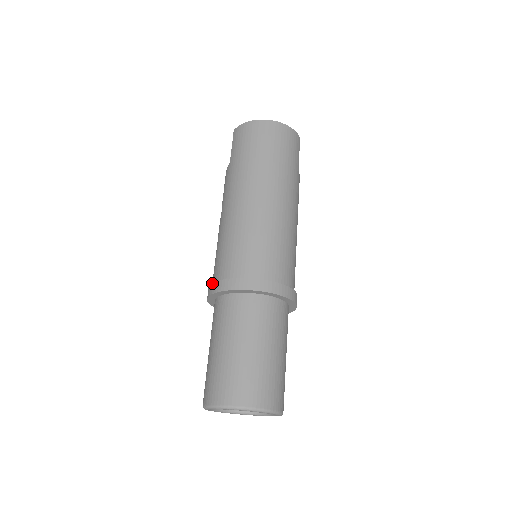
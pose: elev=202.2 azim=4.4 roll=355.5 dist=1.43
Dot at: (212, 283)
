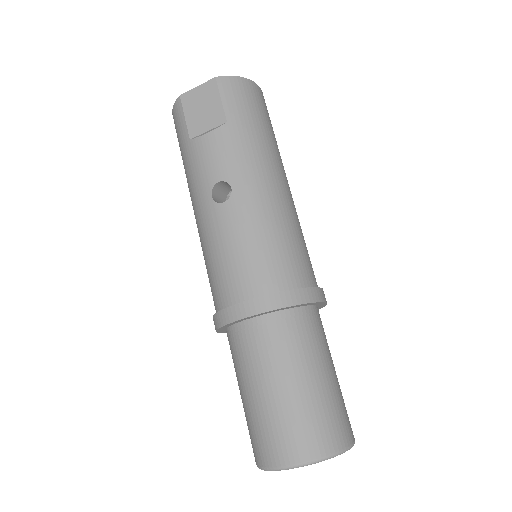
Dot at: (272, 293)
